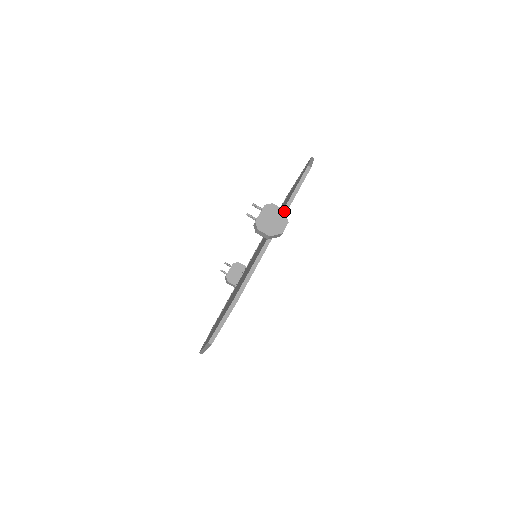
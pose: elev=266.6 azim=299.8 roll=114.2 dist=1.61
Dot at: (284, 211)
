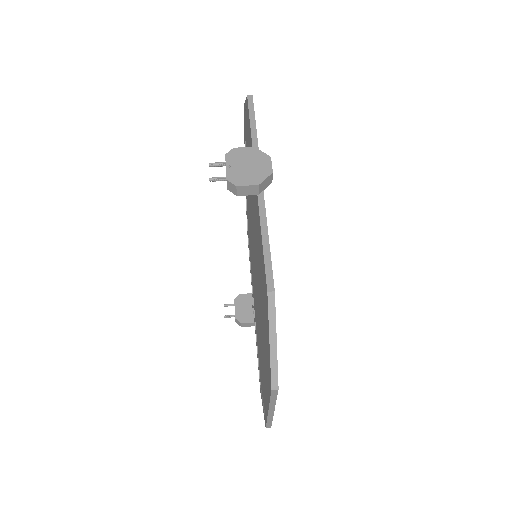
Dot at: (255, 148)
